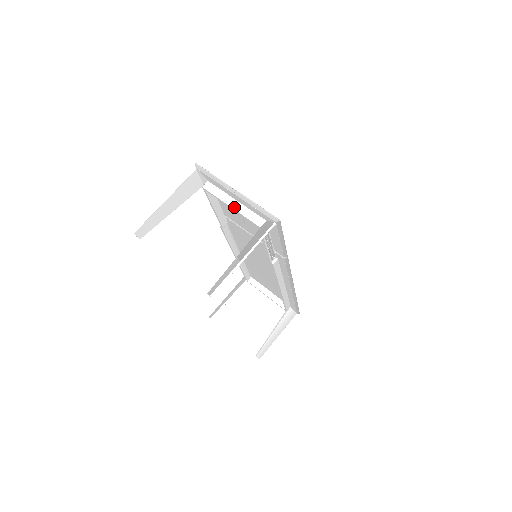
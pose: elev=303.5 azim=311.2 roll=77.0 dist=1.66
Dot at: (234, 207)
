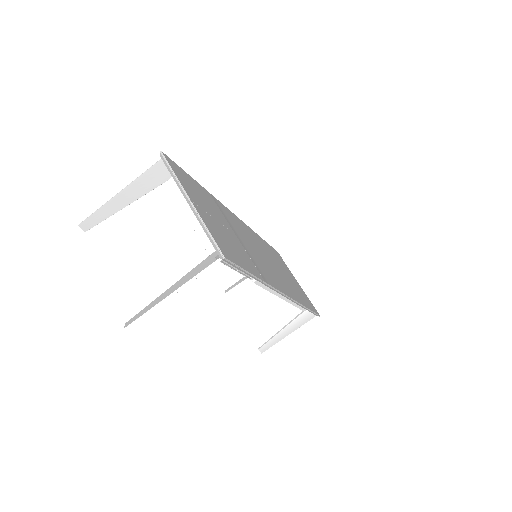
Dot at: (190, 219)
